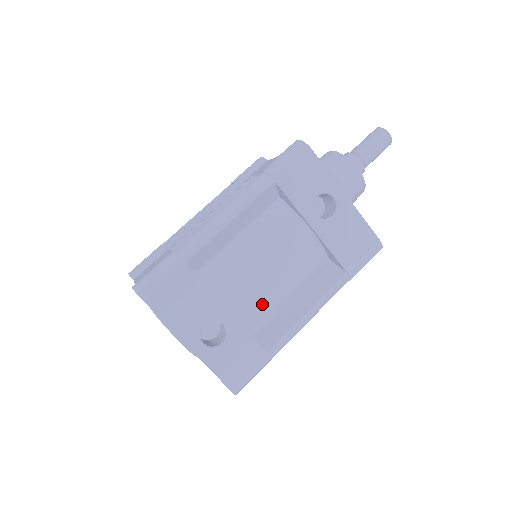
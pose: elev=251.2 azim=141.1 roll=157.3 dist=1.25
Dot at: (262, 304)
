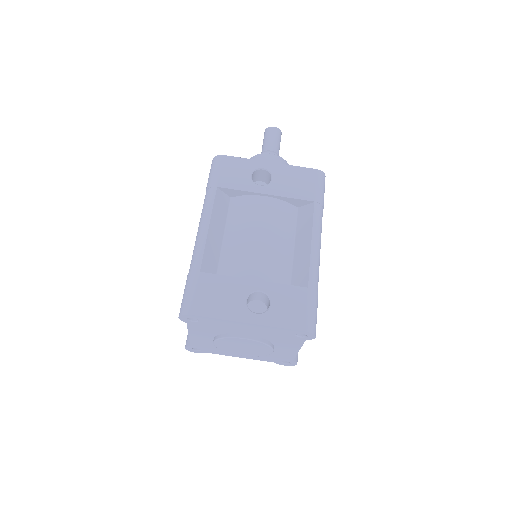
Dot at: (276, 263)
